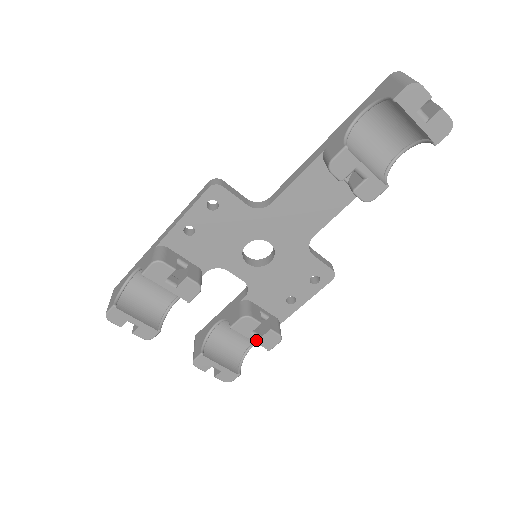
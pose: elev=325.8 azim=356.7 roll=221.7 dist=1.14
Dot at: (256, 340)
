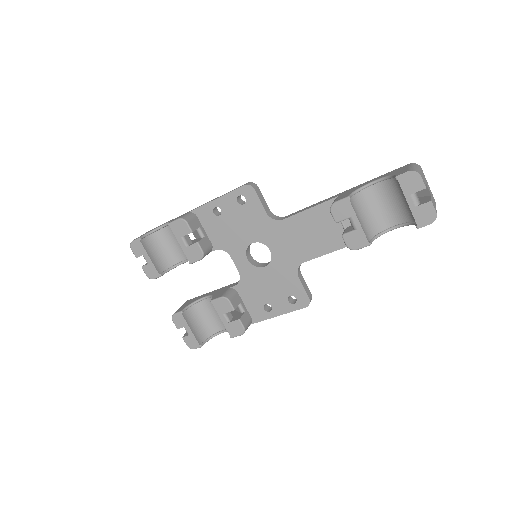
Dot at: (225, 322)
